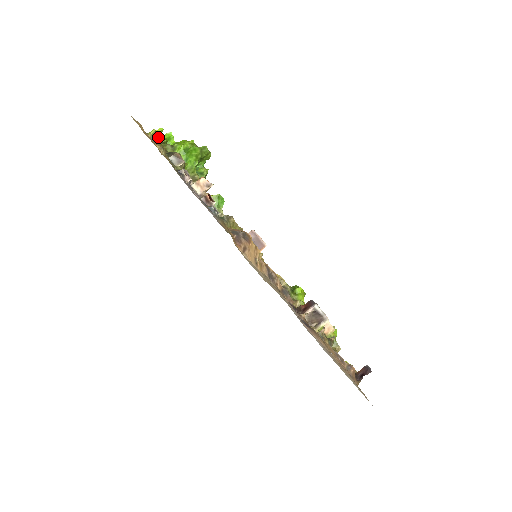
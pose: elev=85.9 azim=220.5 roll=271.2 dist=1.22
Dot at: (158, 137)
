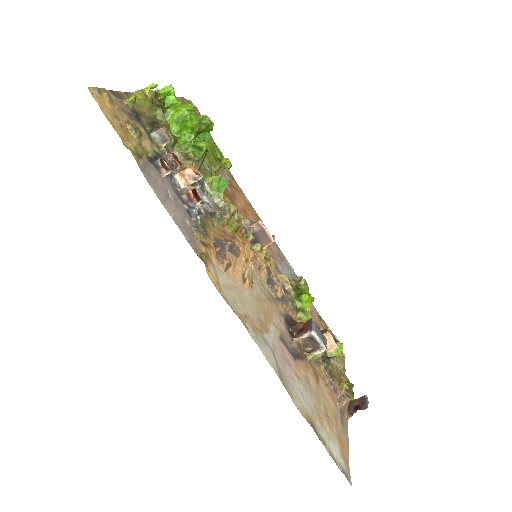
Dot at: (149, 95)
